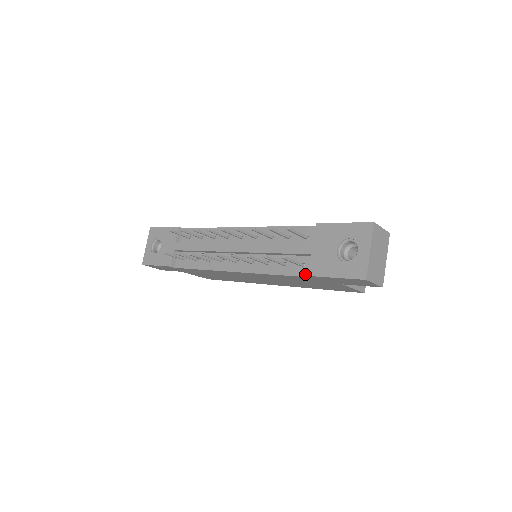
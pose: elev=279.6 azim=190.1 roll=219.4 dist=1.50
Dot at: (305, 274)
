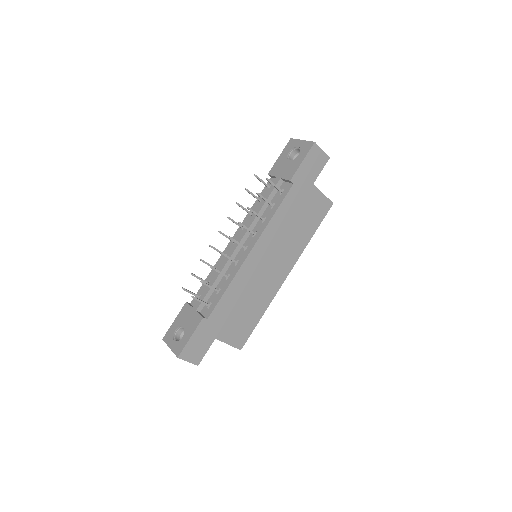
Dot at: (288, 189)
